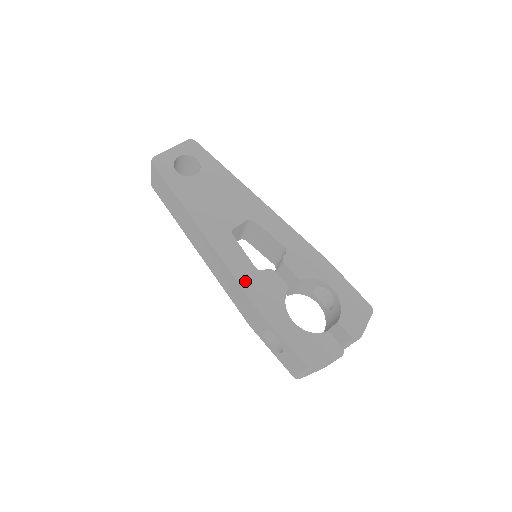
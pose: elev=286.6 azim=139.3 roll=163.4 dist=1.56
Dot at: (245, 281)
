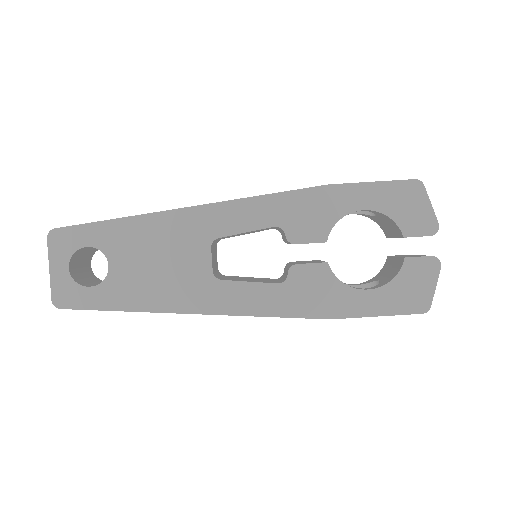
Dot at: (286, 308)
